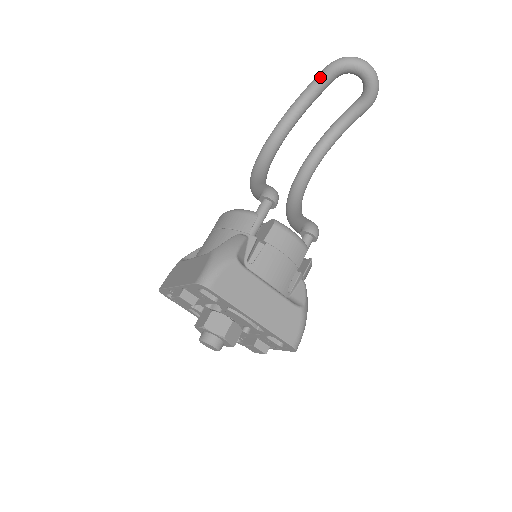
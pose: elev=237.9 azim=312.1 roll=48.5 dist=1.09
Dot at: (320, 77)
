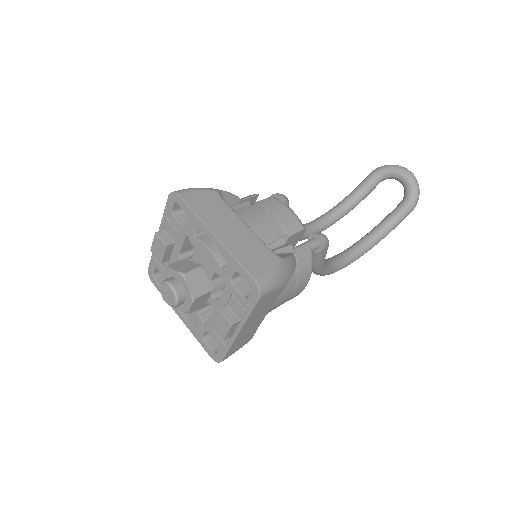
Dot at: (362, 182)
